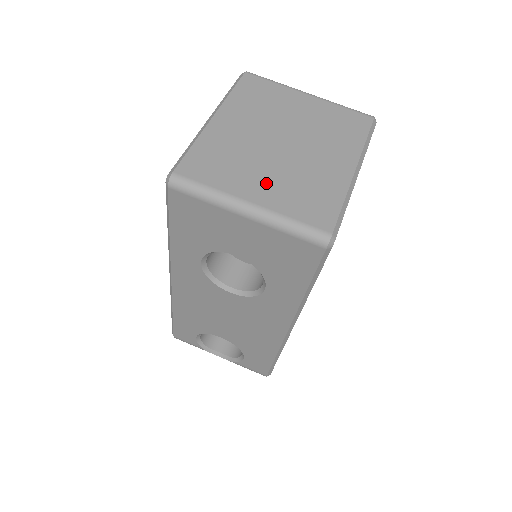
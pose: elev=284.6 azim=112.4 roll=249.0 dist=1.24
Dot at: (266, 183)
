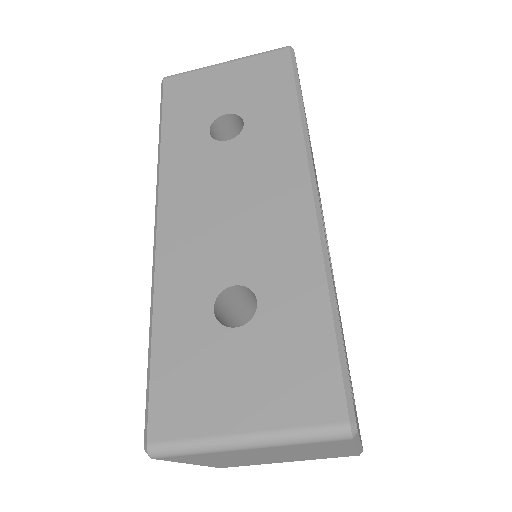
Dot at: (287, 460)
